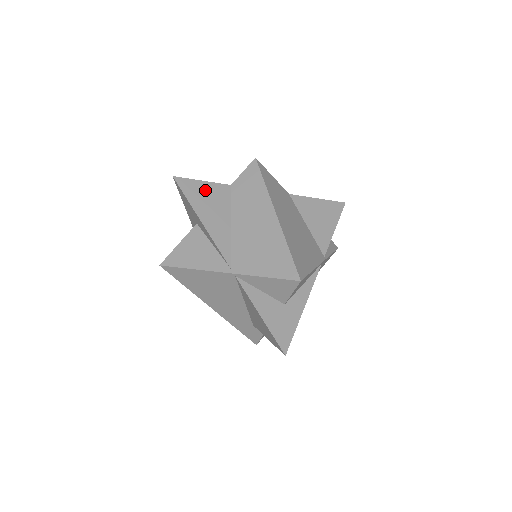
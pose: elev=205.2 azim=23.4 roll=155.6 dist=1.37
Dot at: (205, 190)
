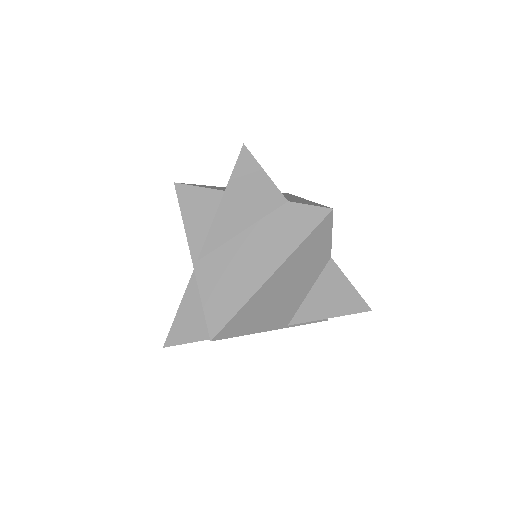
Dot at: (258, 183)
